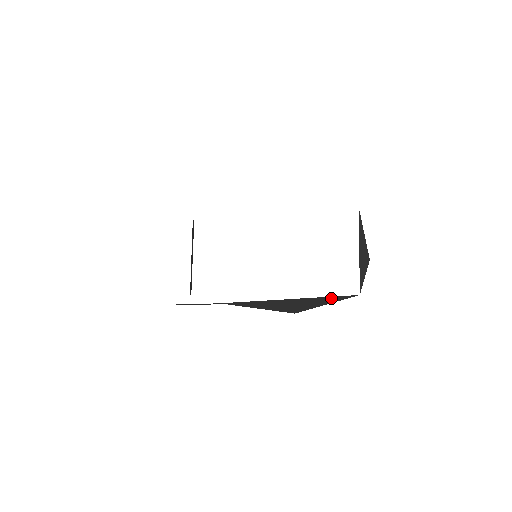
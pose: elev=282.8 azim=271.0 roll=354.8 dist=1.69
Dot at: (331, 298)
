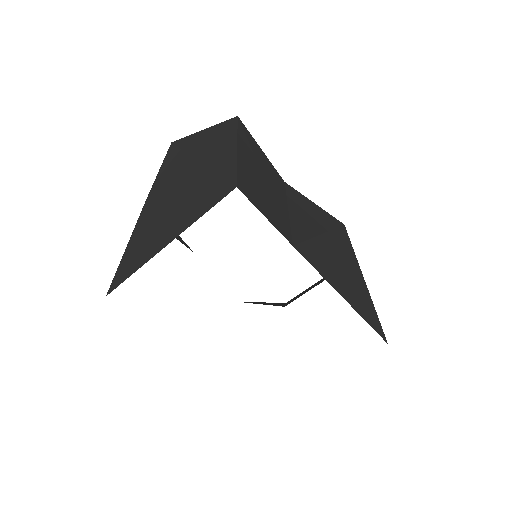
Dot at: occluded
